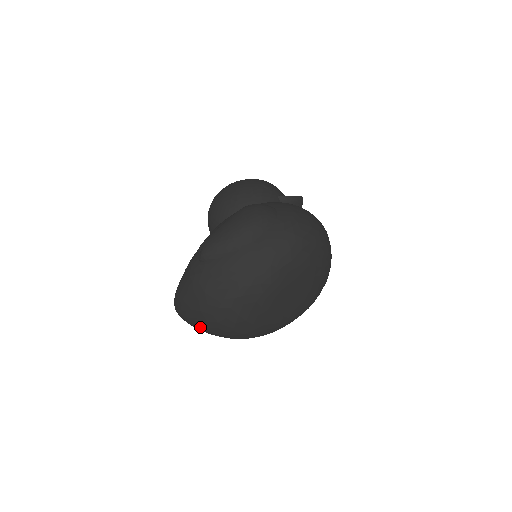
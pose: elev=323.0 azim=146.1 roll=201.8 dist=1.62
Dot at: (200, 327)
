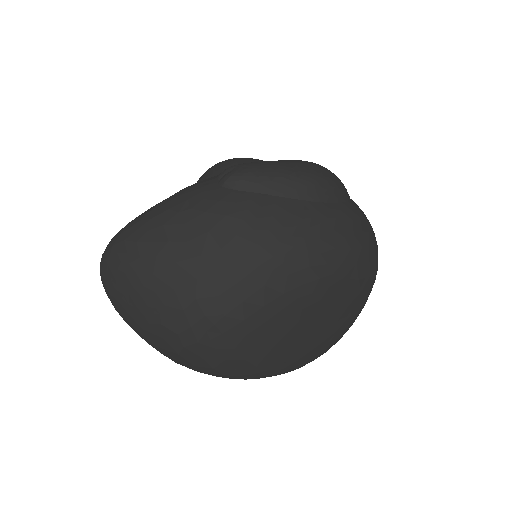
Dot at: (142, 299)
